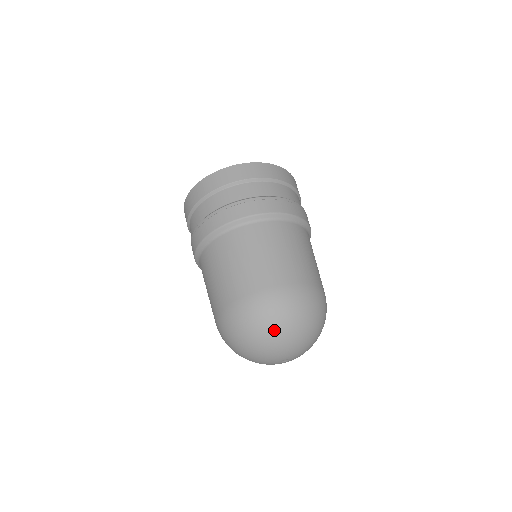
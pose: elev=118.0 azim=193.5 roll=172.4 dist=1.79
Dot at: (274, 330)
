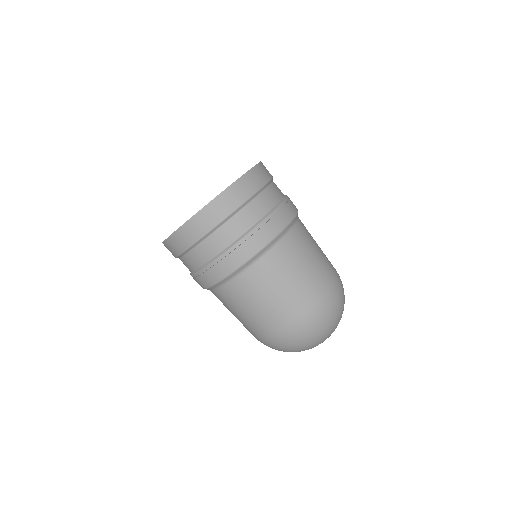
Dot at: (338, 318)
